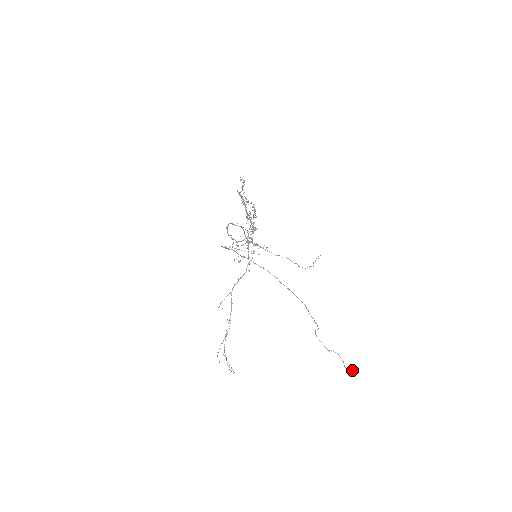
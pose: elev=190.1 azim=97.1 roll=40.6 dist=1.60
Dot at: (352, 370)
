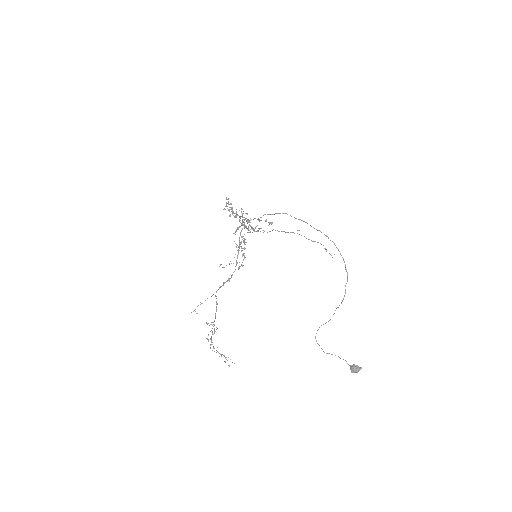
Dot at: (356, 366)
